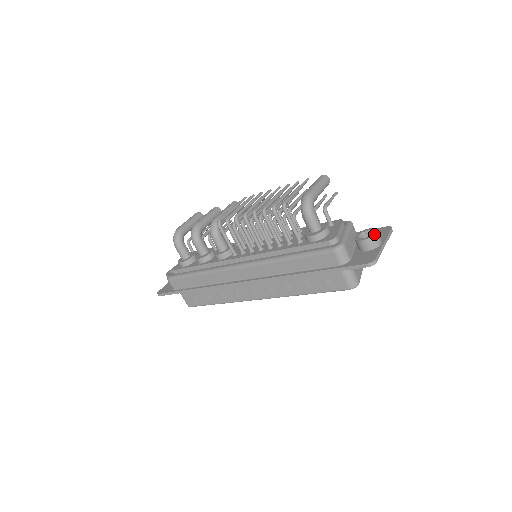
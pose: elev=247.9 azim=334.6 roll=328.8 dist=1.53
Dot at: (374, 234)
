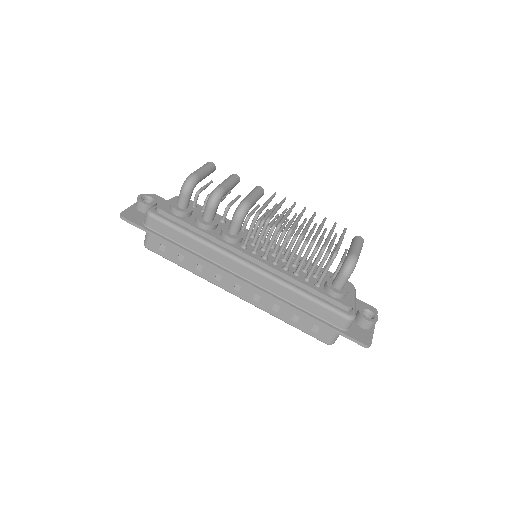
Dot at: (377, 320)
